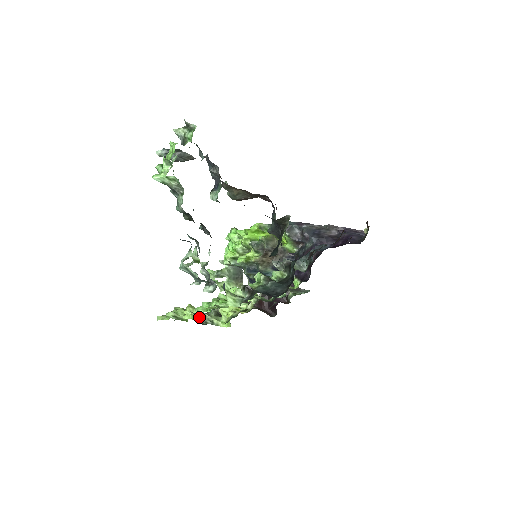
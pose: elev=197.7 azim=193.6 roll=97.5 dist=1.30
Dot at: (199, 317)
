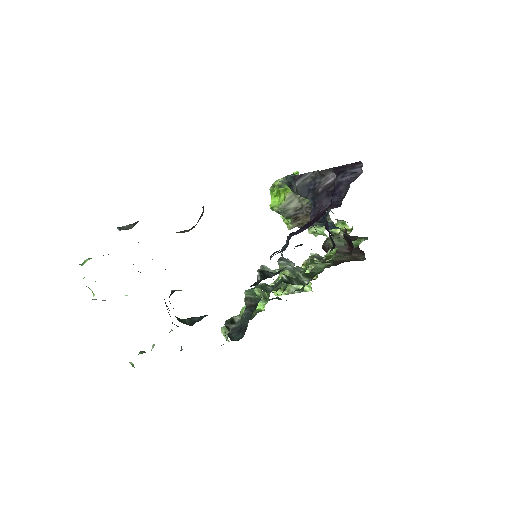
Dot at: (285, 290)
